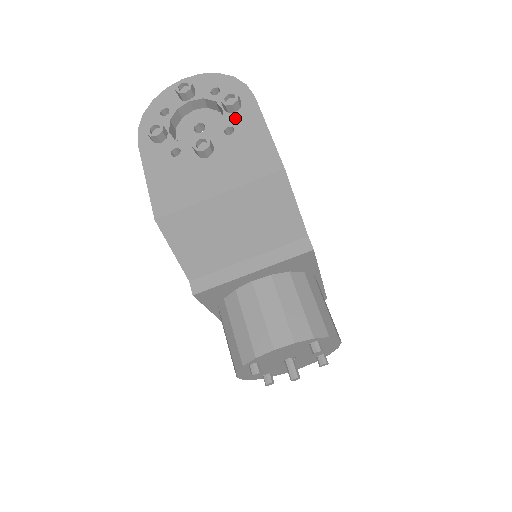
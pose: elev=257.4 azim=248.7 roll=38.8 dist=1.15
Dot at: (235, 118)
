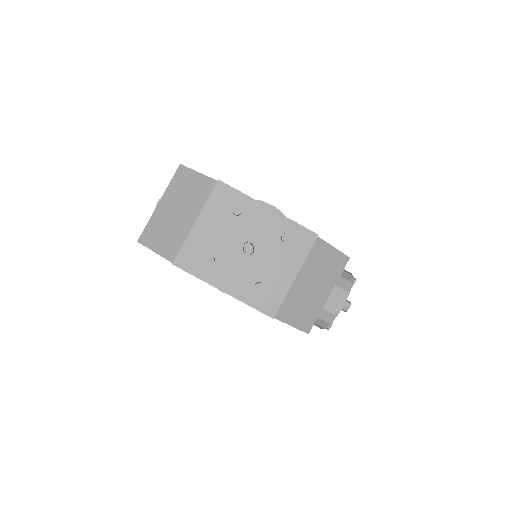
Dot at: occluded
